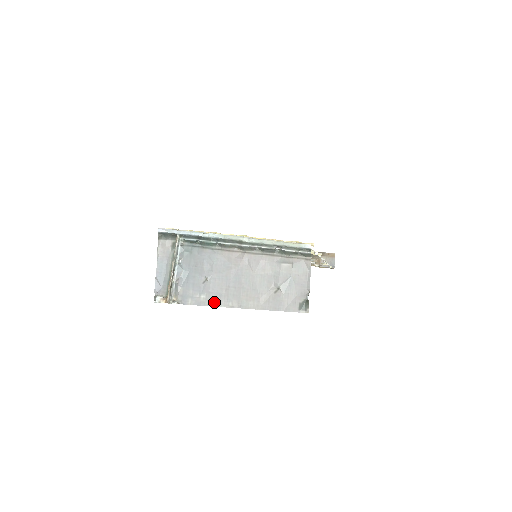
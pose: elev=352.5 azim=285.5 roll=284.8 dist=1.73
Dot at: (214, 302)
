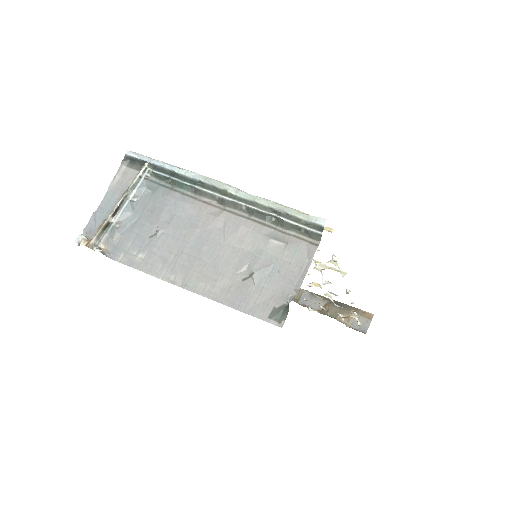
Dot at: (152, 268)
